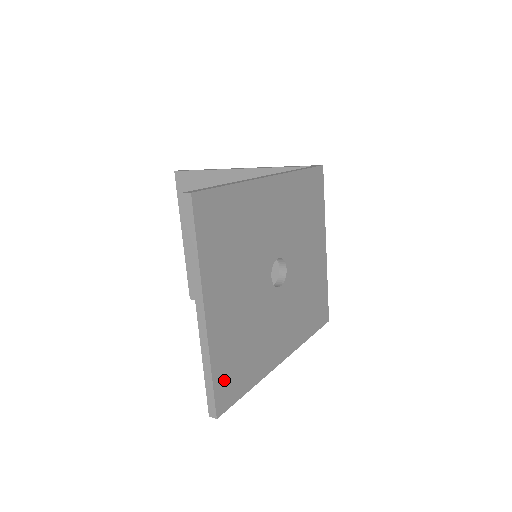
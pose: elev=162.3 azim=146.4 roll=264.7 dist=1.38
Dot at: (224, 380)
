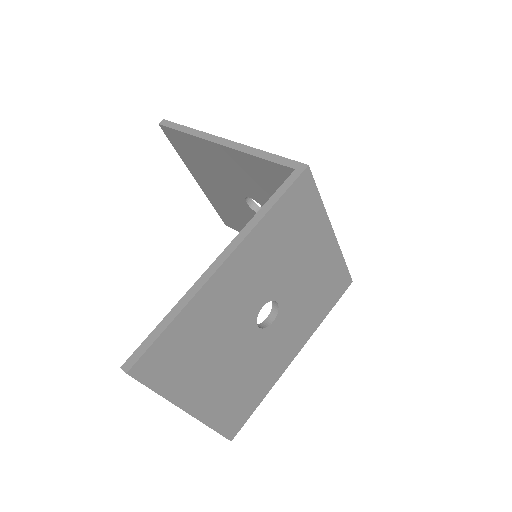
Dot at: (229, 421)
